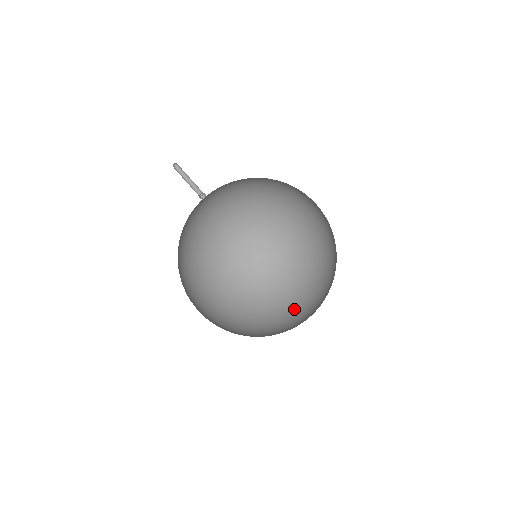
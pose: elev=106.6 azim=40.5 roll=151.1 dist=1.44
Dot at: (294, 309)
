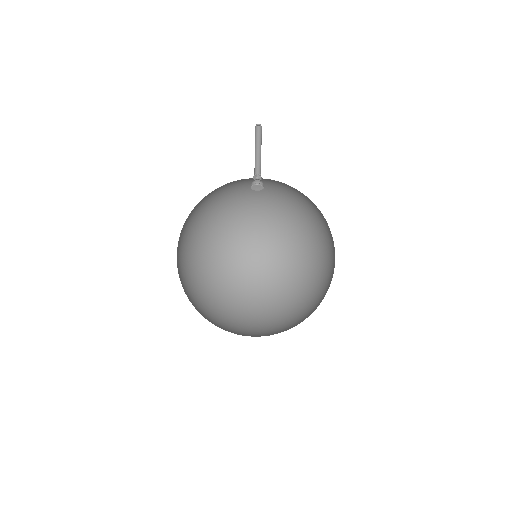
Dot at: (226, 278)
